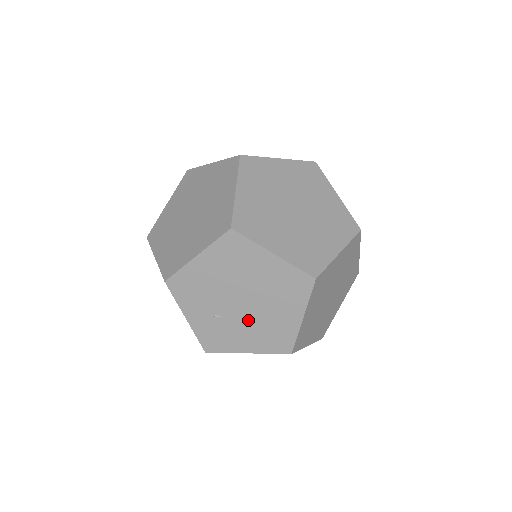
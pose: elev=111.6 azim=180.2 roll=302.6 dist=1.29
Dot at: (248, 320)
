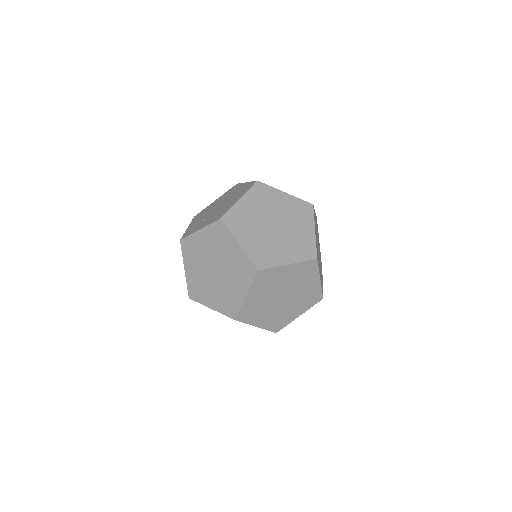
Dot at: occluded
